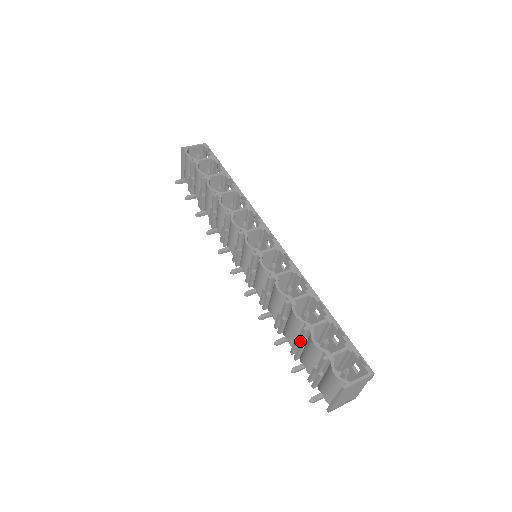
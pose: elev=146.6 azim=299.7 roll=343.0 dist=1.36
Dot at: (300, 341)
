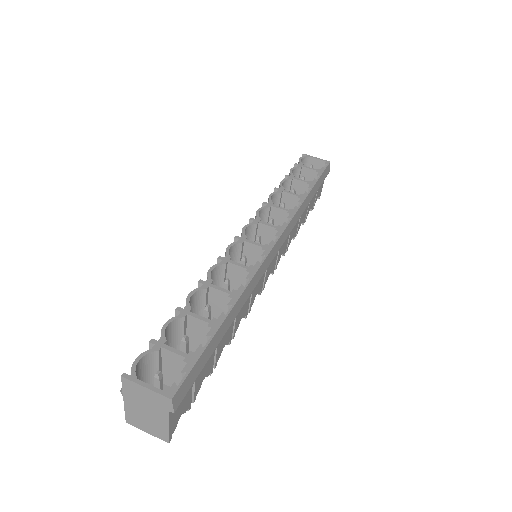
Dot at: occluded
